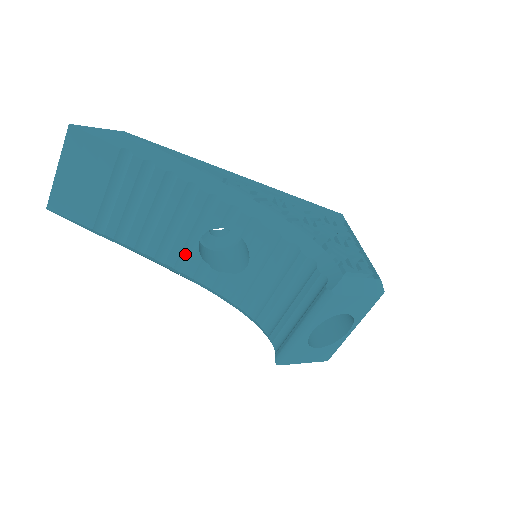
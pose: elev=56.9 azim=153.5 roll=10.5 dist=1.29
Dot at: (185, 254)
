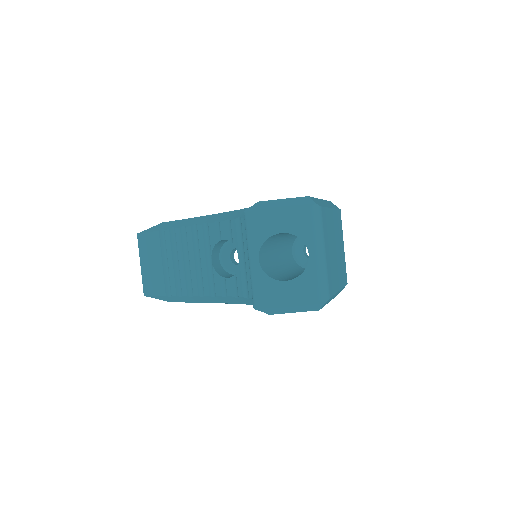
Dot at: (211, 280)
